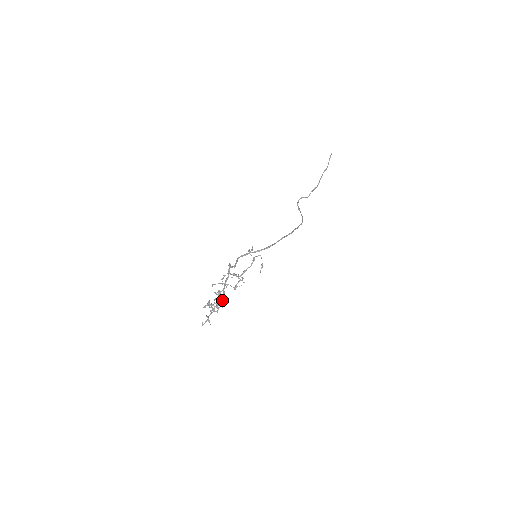
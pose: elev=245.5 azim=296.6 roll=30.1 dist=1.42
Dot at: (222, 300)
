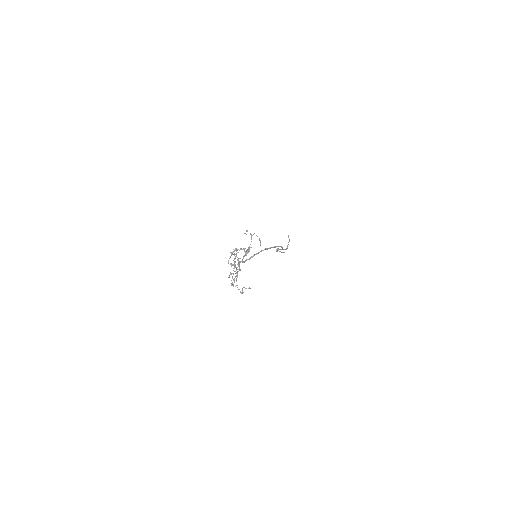
Dot at: (240, 269)
